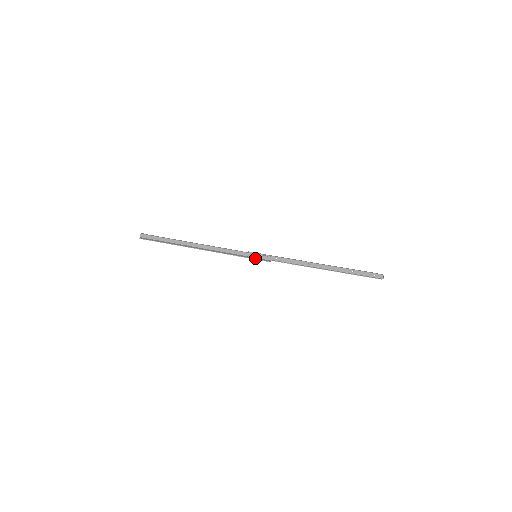
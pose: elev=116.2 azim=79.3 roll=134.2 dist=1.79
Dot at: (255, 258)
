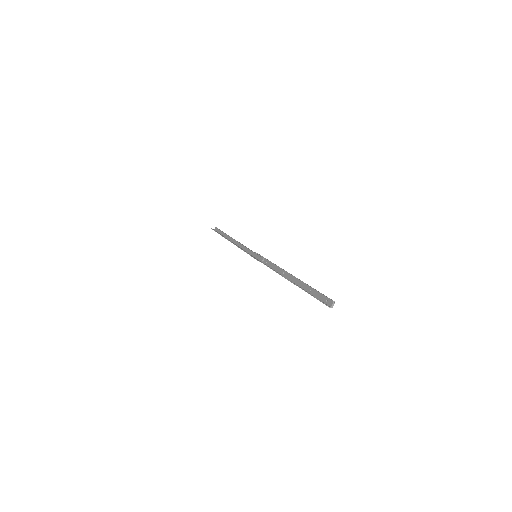
Dot at: (253, 256)
